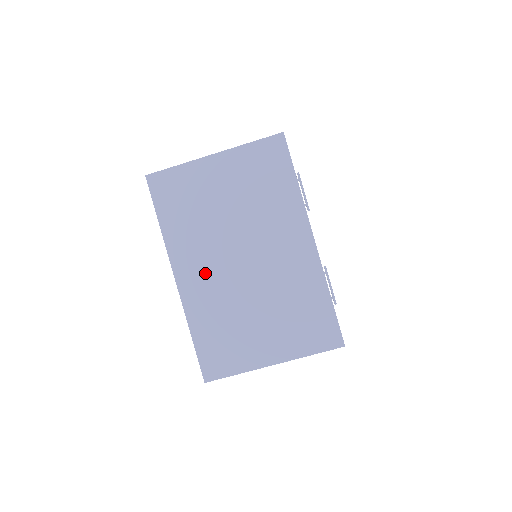
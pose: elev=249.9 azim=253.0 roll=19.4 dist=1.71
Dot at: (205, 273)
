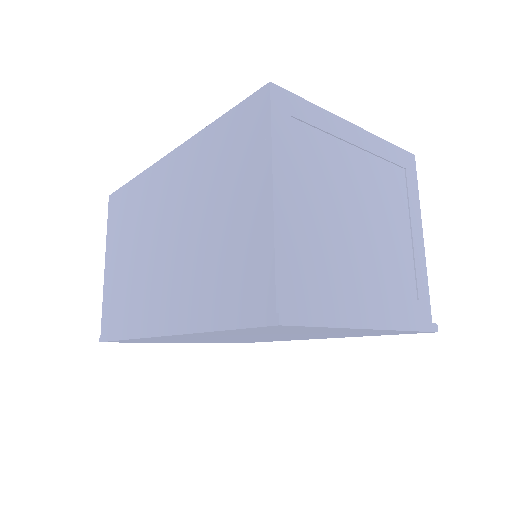
Dot at: (203, 337)
